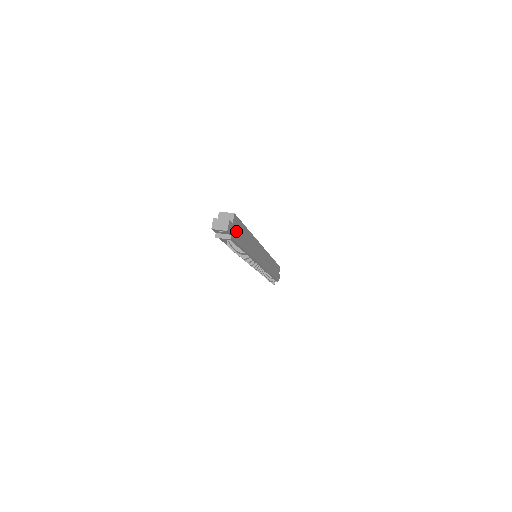
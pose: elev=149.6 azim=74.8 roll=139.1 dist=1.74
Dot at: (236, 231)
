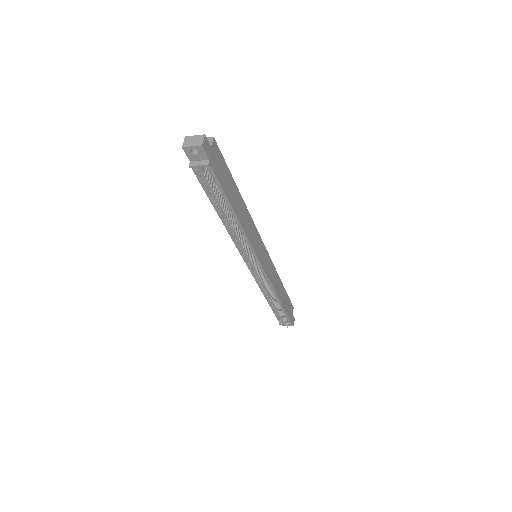
Dot at: (218, 166)
